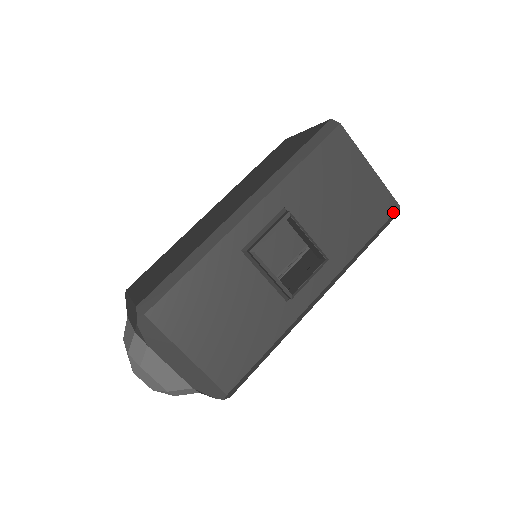
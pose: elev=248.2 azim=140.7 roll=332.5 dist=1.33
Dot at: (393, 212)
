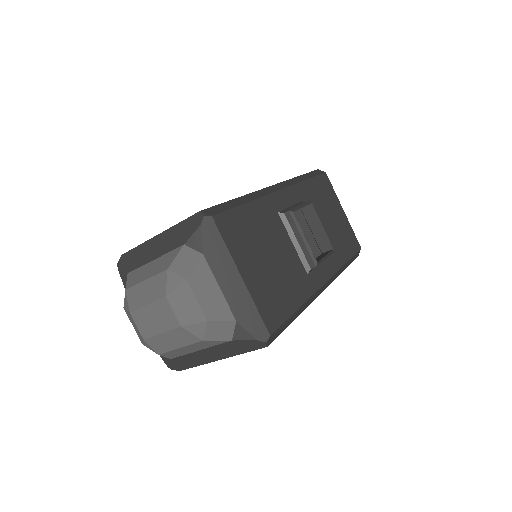
Dot at: (358, 249)
